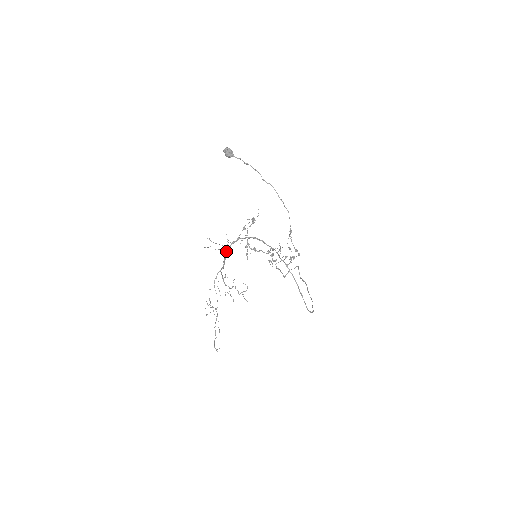
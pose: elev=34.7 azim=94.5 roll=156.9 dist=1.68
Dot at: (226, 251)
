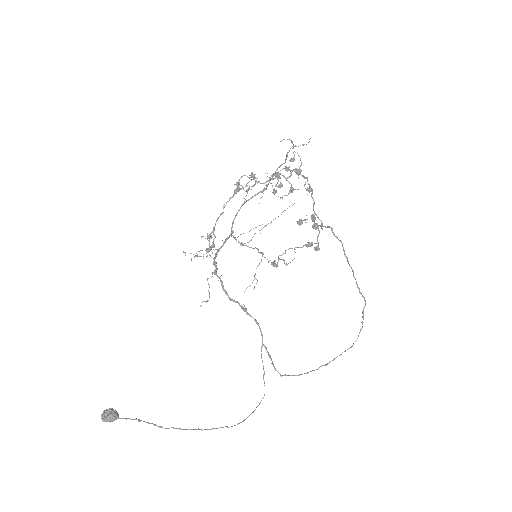
Dot at: (216, 252)
